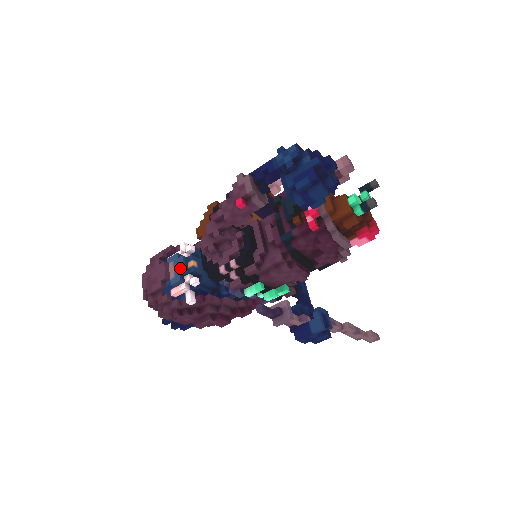
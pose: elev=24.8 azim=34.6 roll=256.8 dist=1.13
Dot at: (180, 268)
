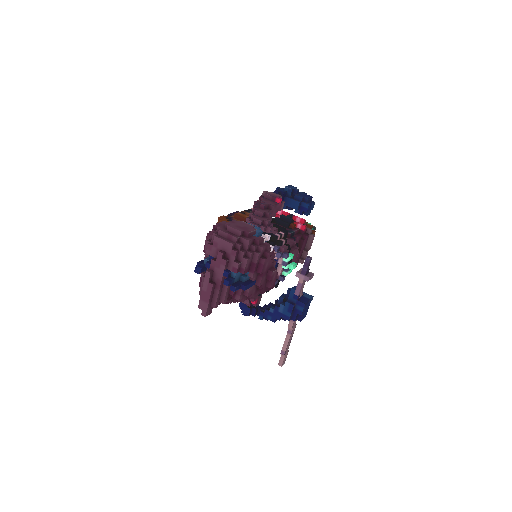
Dot at: (255, 227)
